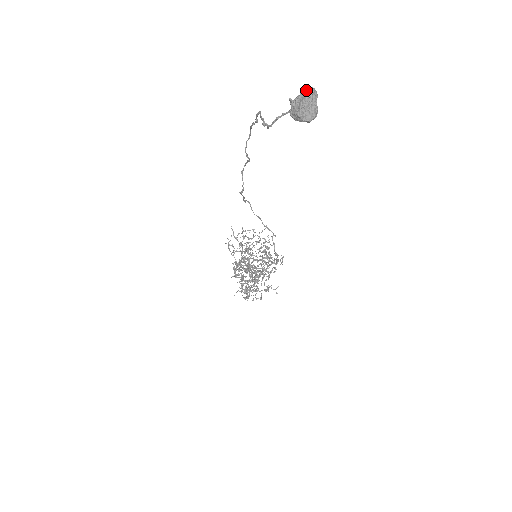
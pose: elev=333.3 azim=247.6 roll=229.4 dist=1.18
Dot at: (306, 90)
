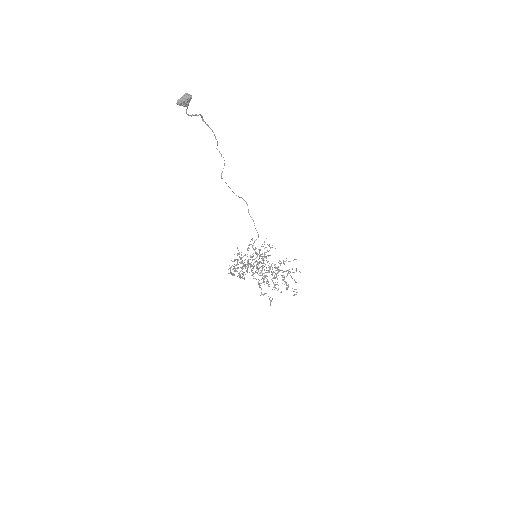
Dot at: (185, 93)
